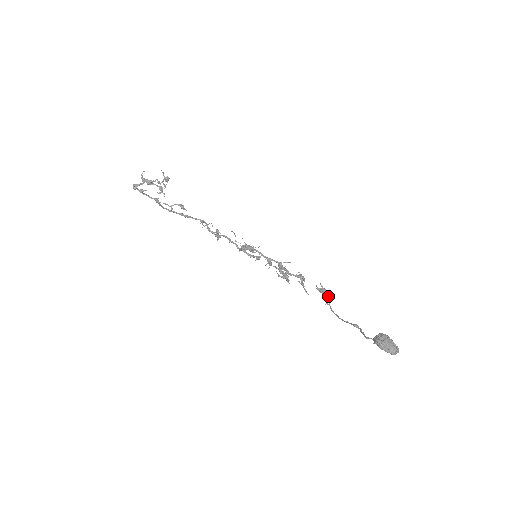
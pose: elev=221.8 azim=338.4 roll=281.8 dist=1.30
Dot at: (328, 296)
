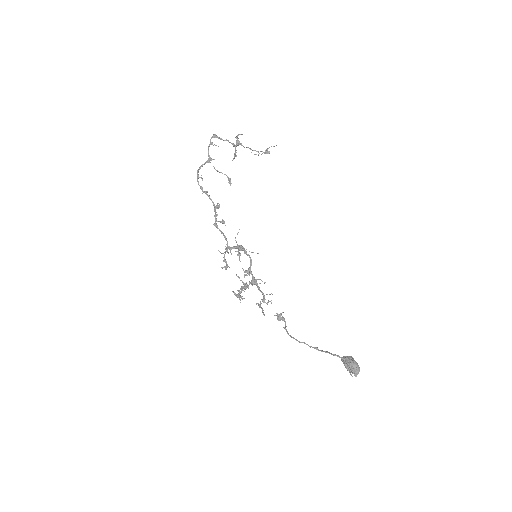
Dot at: occluded
